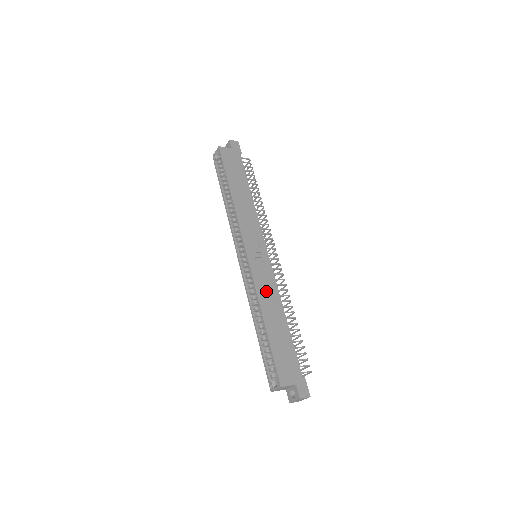
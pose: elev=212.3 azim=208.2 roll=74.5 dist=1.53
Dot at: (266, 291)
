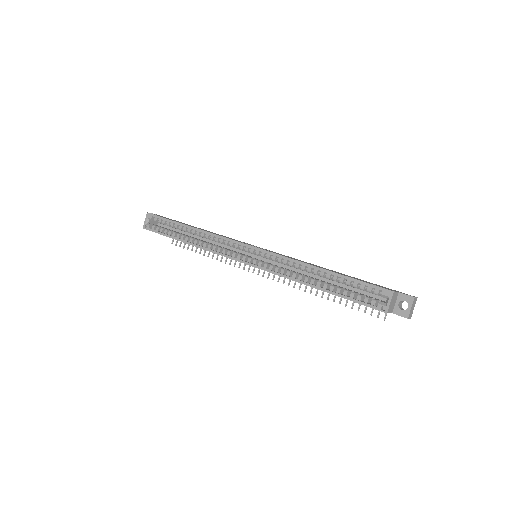
Dot at: (296, 259)
